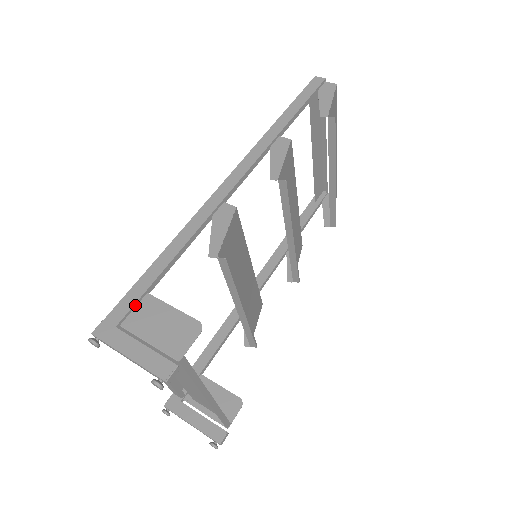
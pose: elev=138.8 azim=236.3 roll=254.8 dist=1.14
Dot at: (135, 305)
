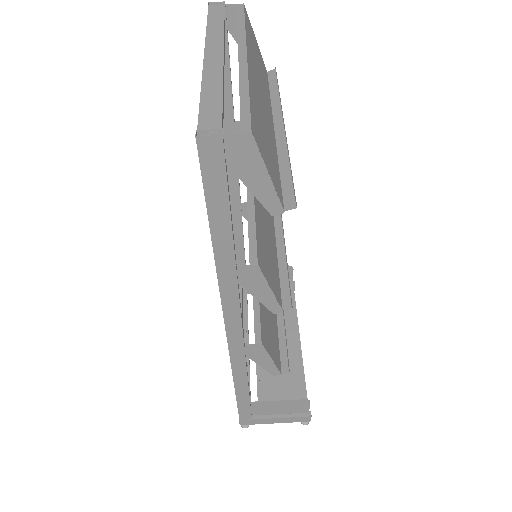
Dot at: (250, 409)
